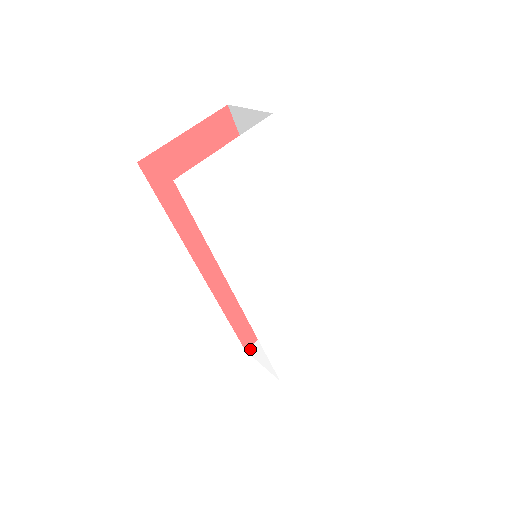
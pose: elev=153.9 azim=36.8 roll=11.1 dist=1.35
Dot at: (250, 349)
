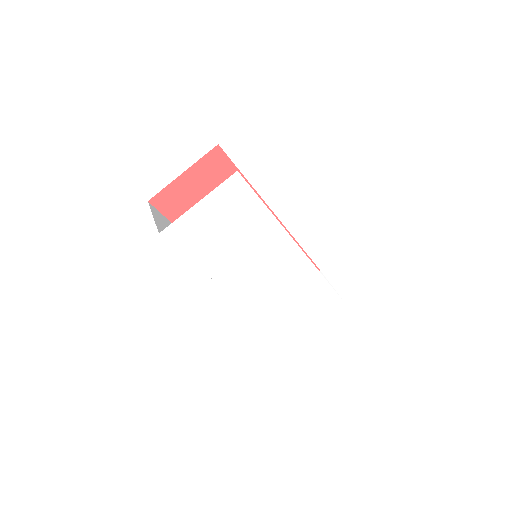
Dot at: occluded
